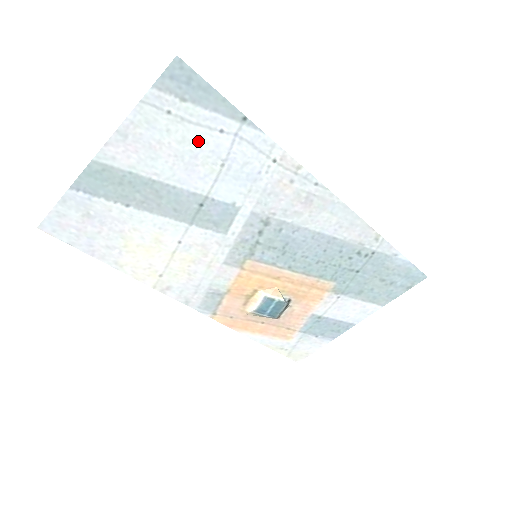
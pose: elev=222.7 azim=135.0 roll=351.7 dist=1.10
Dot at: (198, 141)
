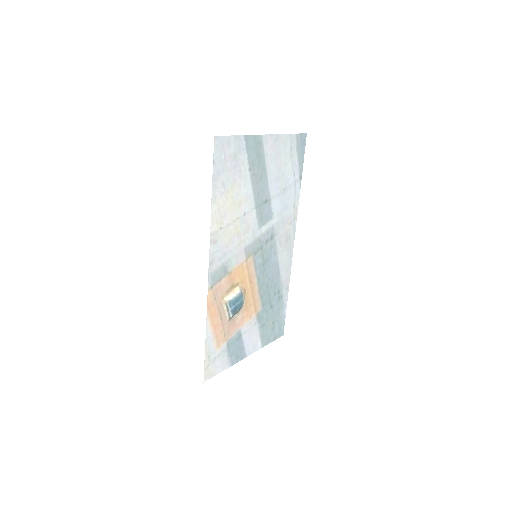
Dot at: (287, 170)
